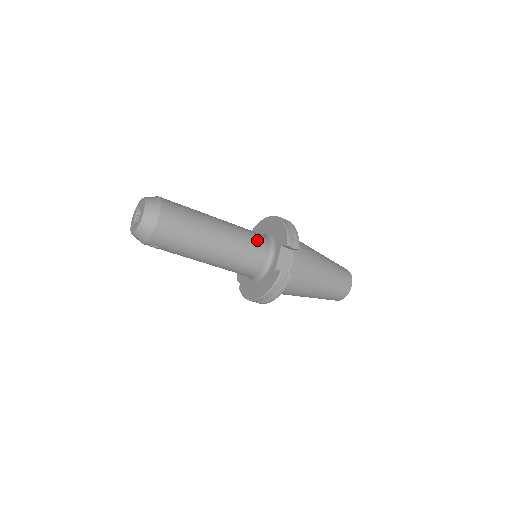
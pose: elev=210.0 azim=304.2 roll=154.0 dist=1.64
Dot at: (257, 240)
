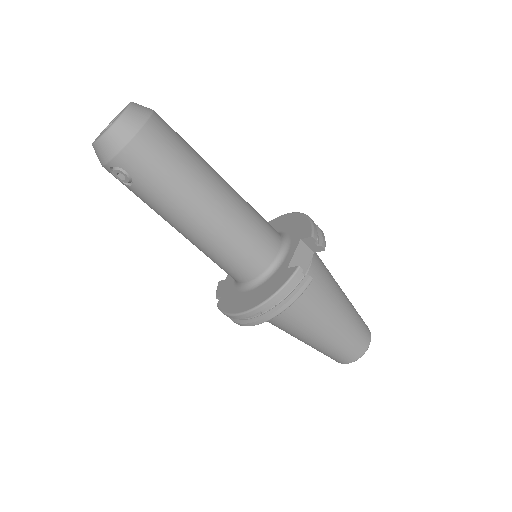
Dot at: (267, 225)
